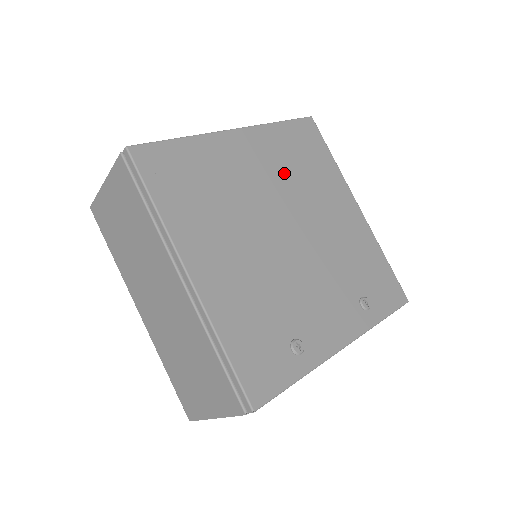
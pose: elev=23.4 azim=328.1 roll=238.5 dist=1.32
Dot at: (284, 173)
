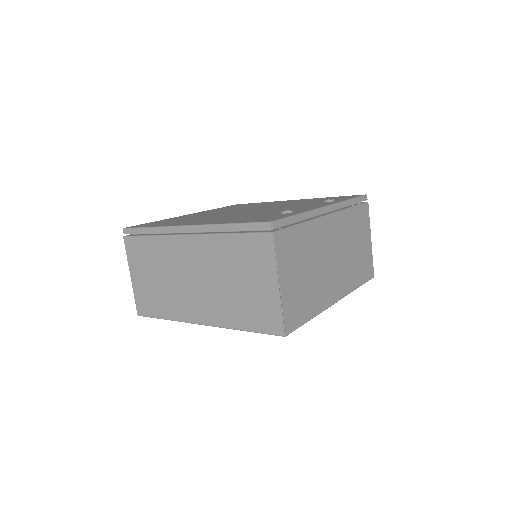
Dot at: occluded
